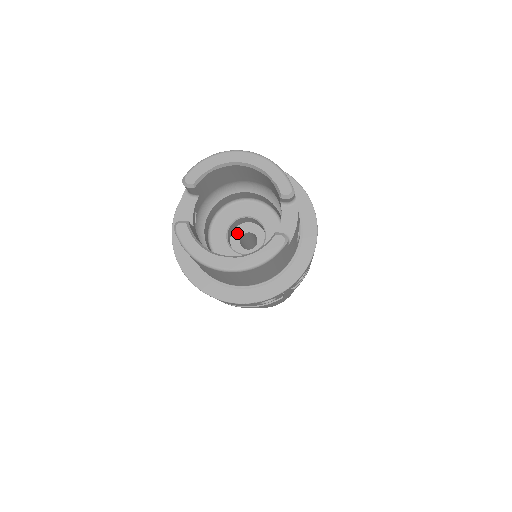
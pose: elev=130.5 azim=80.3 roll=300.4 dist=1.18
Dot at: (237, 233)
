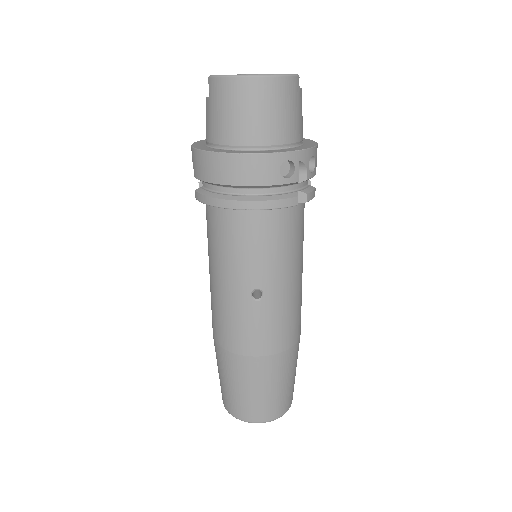
Dot at: occluded
